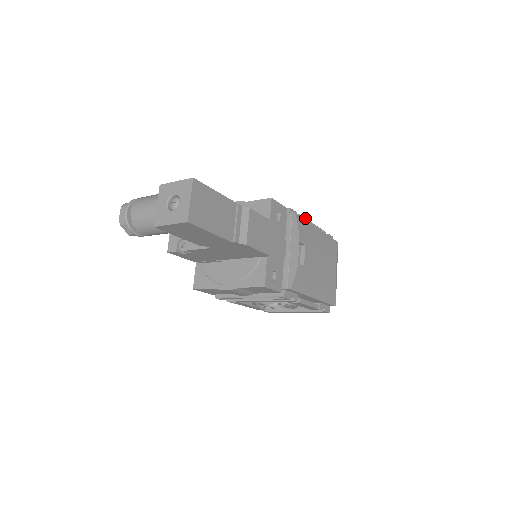
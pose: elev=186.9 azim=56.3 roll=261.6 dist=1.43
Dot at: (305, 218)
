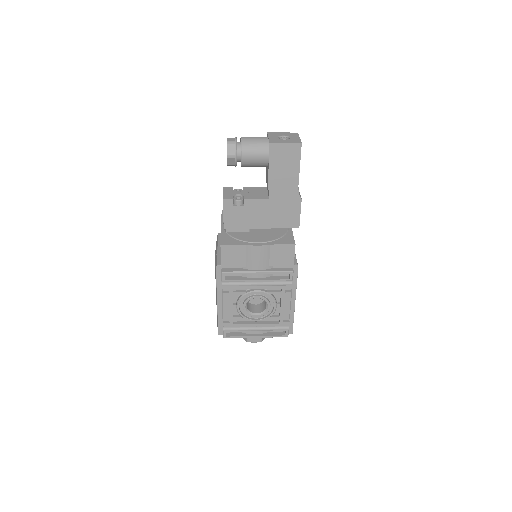
Dot at: occluded
